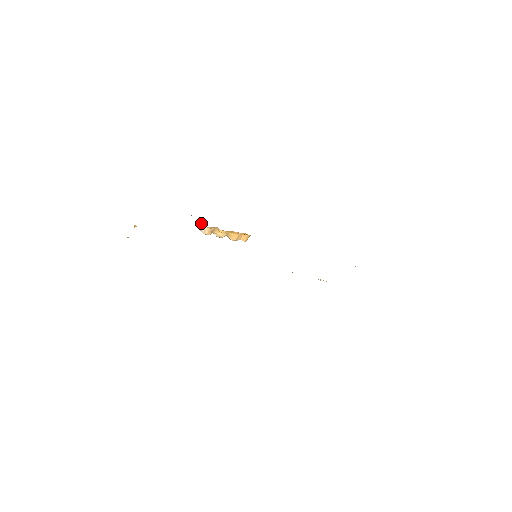
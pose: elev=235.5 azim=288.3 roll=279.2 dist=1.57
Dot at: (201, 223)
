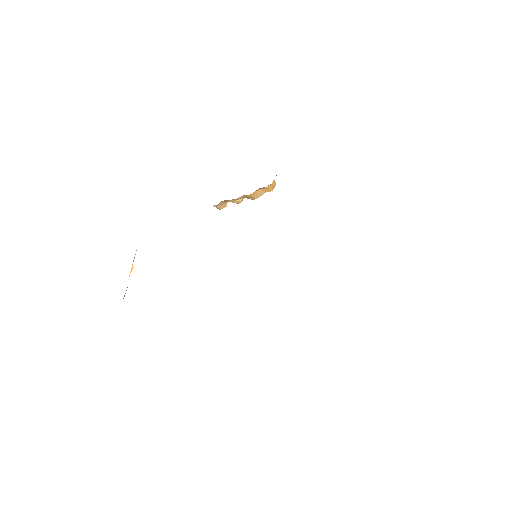
Dot at: occluded
